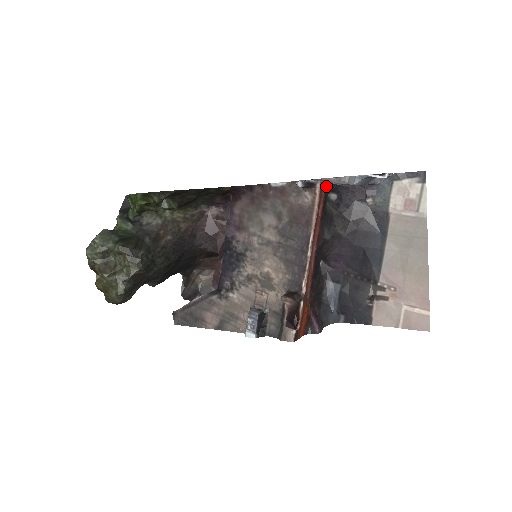
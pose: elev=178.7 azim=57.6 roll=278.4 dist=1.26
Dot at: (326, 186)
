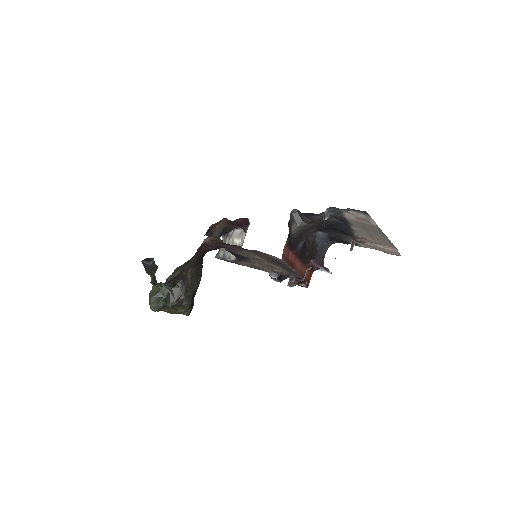
Dot at: (286, 243)
